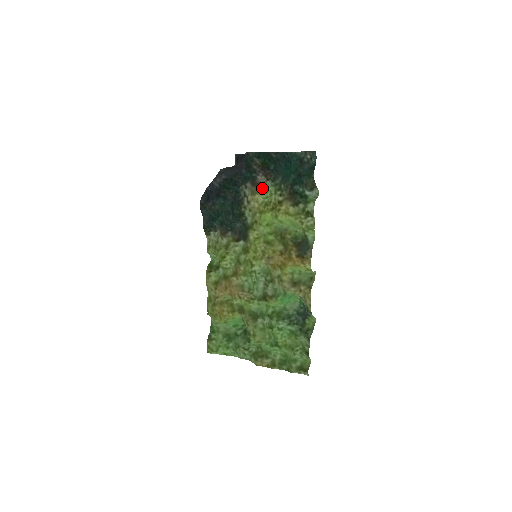
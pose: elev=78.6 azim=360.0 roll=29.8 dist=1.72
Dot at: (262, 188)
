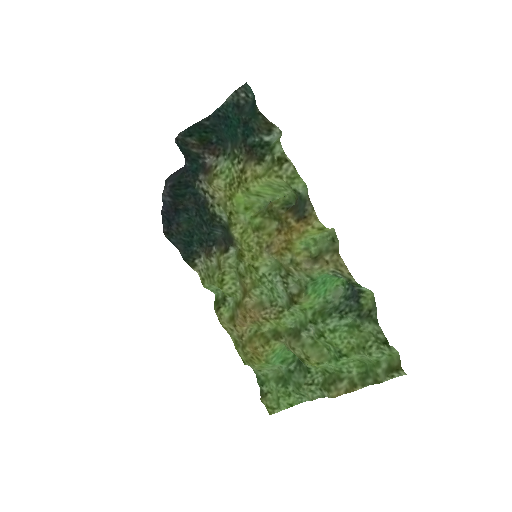
Dot at: (216, 170)
